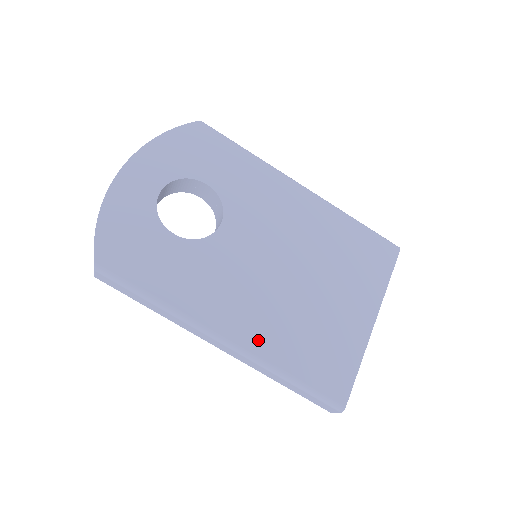
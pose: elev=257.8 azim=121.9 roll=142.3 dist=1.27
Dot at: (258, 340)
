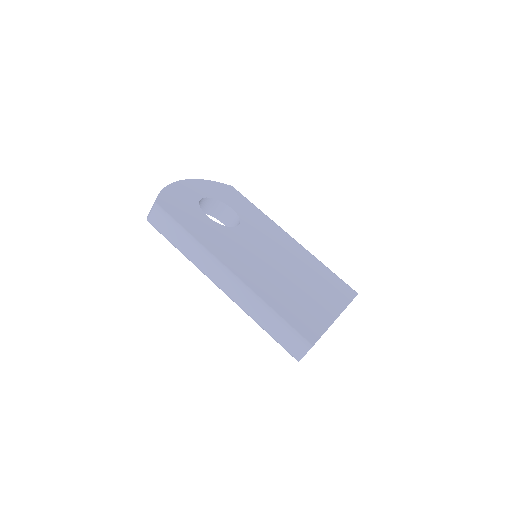
Dot at: (253, 283)
